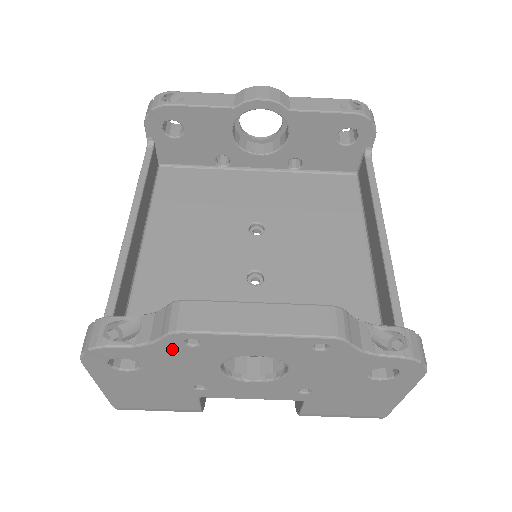
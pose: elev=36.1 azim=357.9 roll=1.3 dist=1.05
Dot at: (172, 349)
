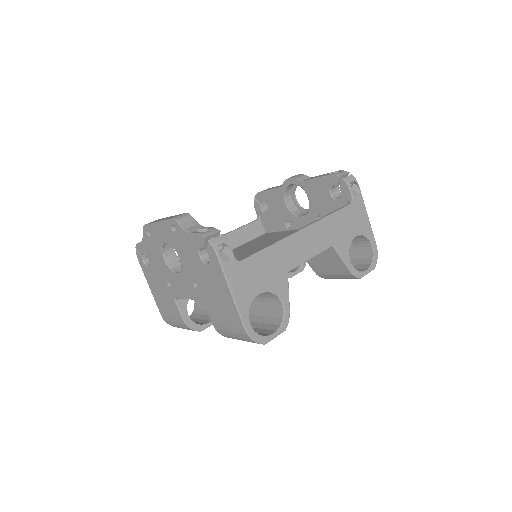
Dot at: (148, 241)
